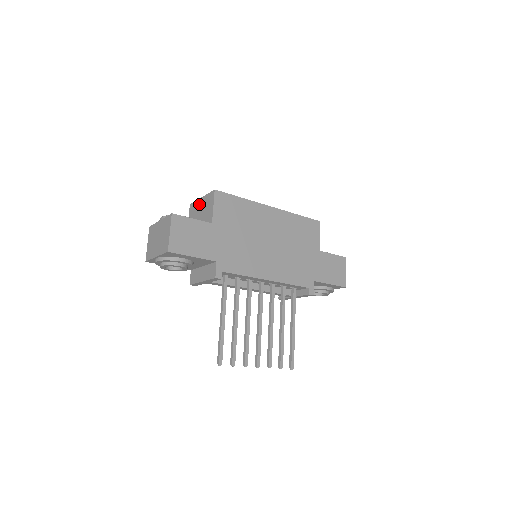
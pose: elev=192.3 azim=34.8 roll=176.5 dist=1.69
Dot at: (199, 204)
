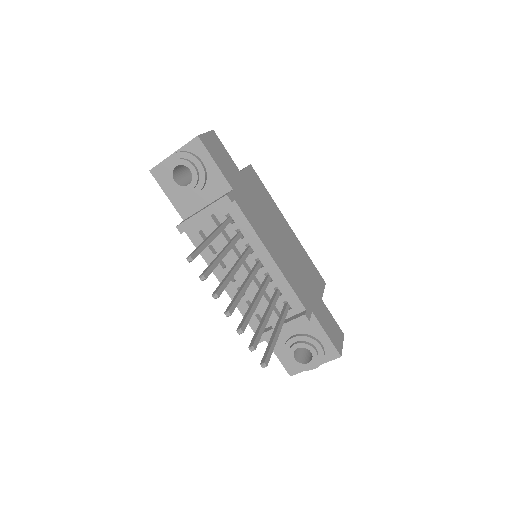
Dot at: occluded
